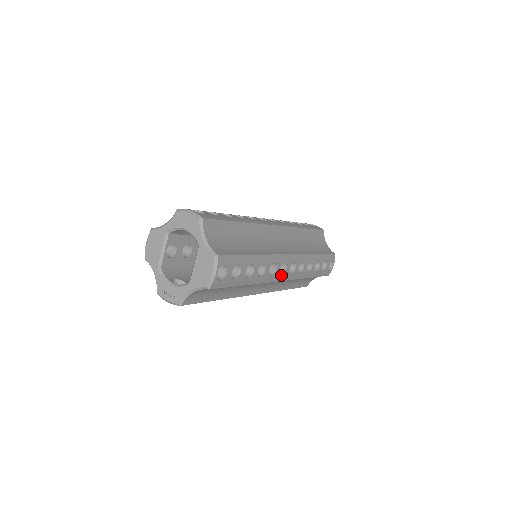
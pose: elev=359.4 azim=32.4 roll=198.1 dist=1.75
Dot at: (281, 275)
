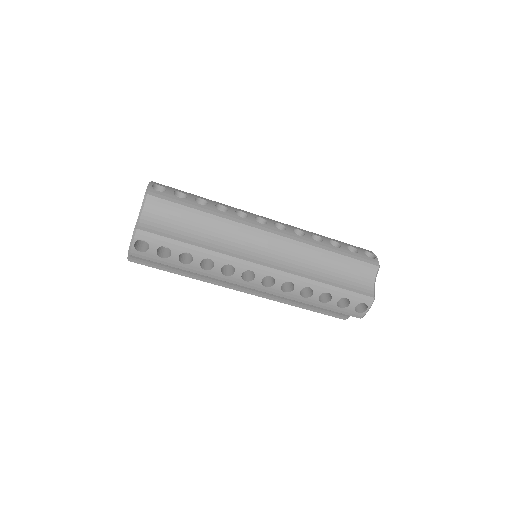
Dot at: (263, 225)
